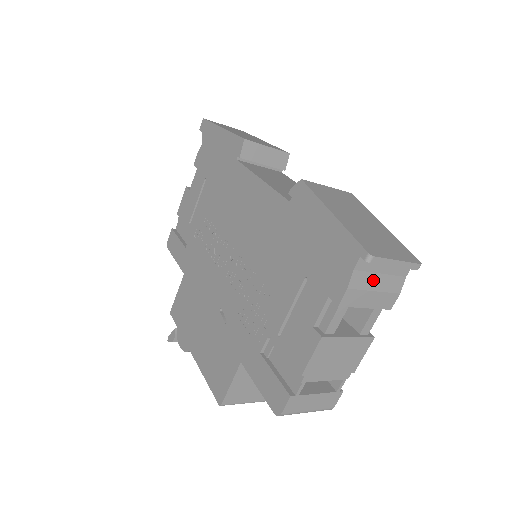
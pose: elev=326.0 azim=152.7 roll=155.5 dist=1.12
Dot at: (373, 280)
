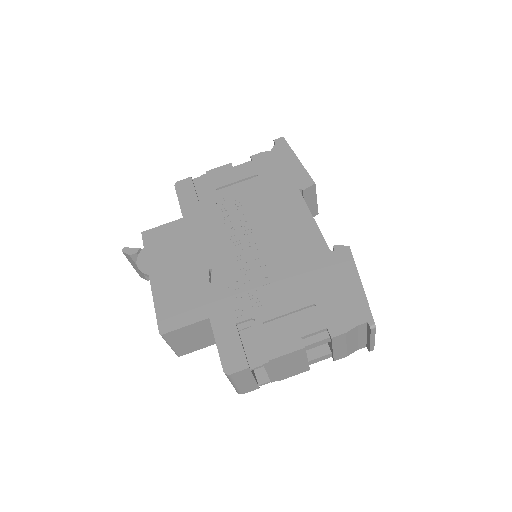
Dot at: (353, 338)
